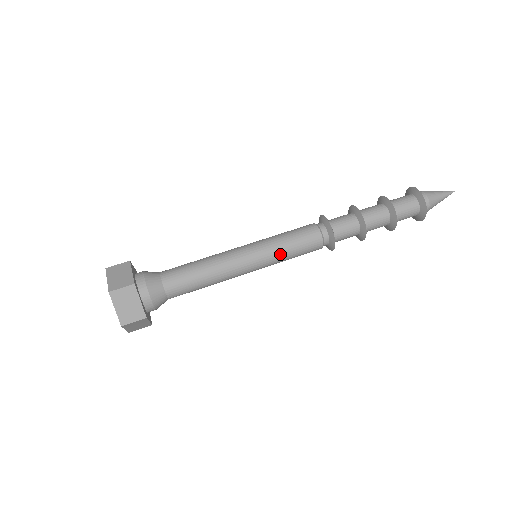
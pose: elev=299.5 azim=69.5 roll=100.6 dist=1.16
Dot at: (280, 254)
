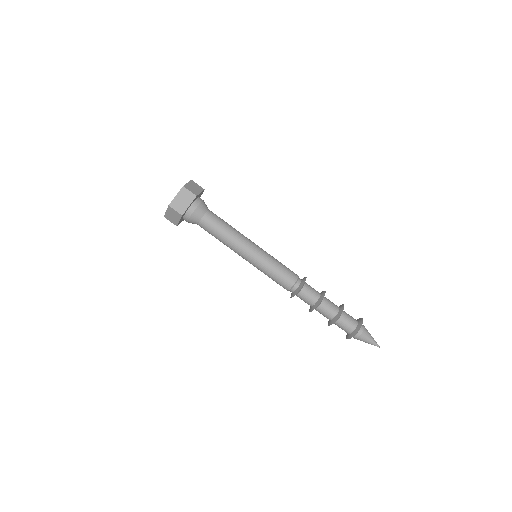
Dot at: (263, 272)
